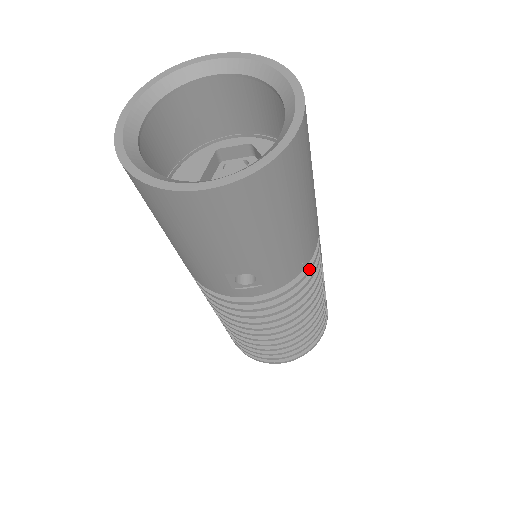
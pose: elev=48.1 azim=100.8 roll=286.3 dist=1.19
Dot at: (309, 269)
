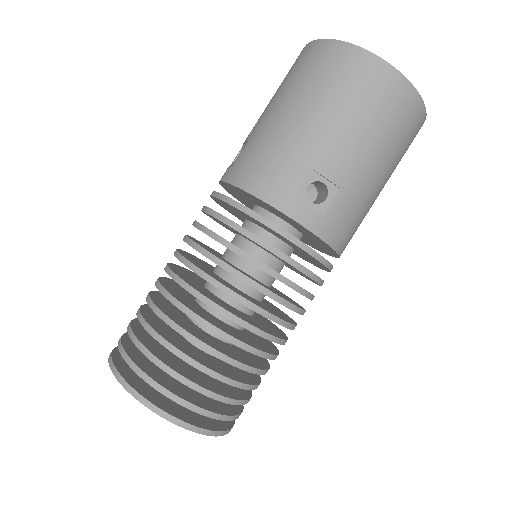
Dot at: (331, 264)
